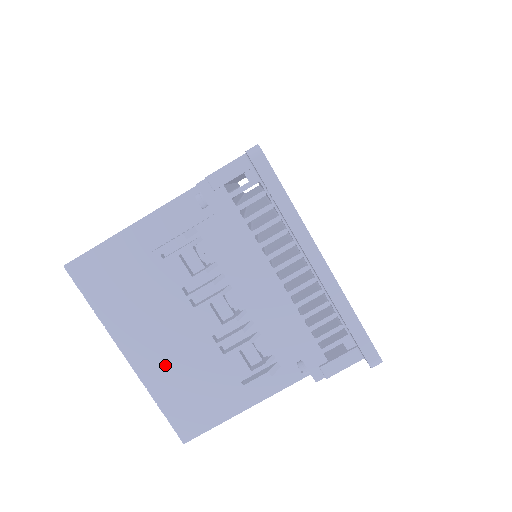
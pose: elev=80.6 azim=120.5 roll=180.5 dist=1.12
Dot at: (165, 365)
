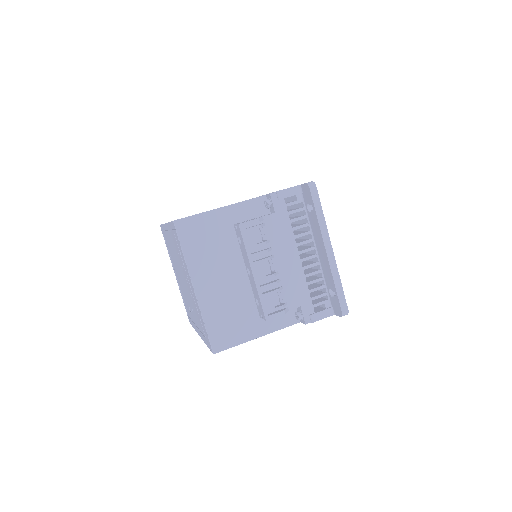
Dot at: (217, 298)
